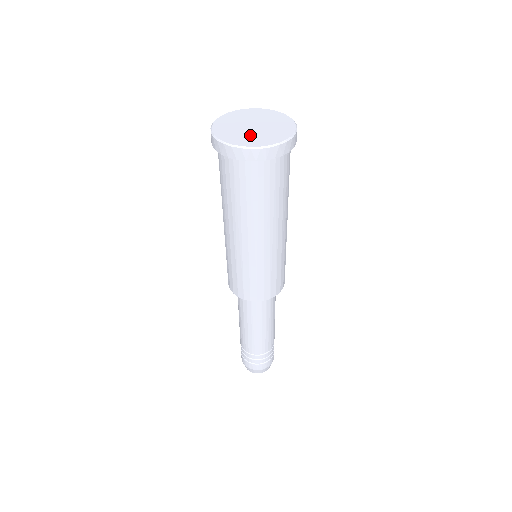
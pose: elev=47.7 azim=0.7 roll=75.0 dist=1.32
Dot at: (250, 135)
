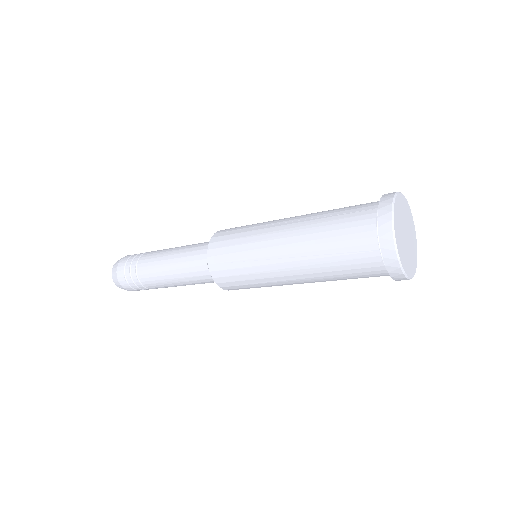
Dot at: (409, 255)
